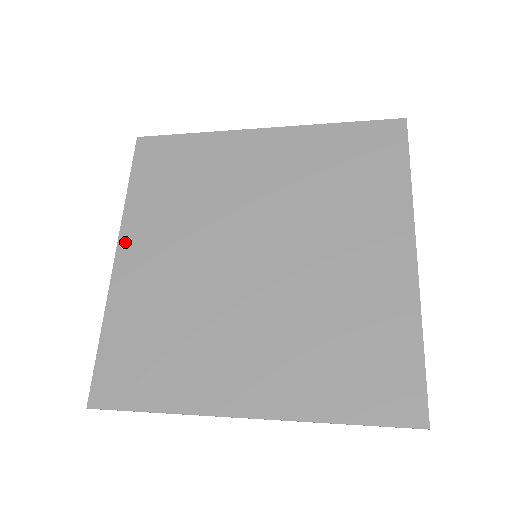
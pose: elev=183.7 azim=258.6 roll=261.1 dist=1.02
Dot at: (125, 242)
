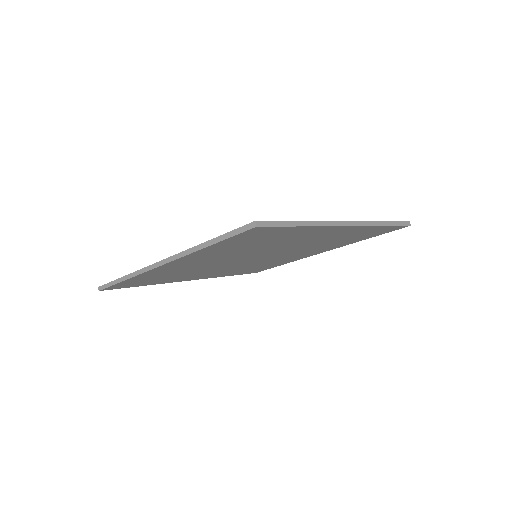
Dot at: occluded
